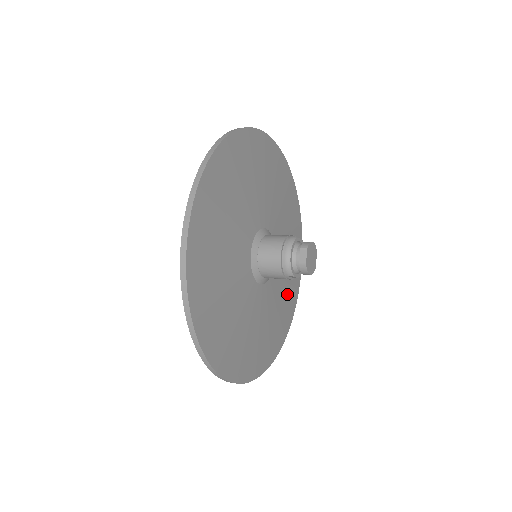
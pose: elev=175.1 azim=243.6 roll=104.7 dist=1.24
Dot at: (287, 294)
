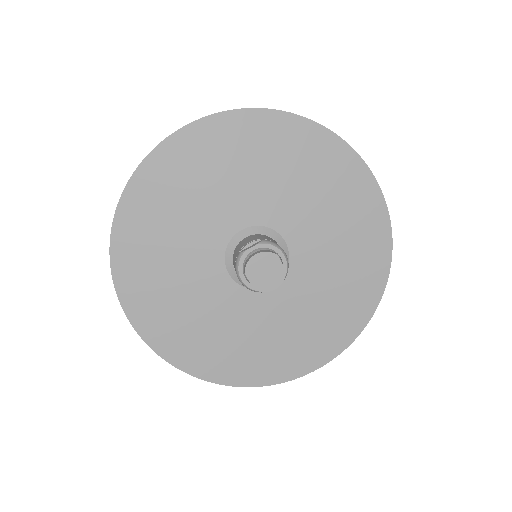
Dot at: (352, 242)
